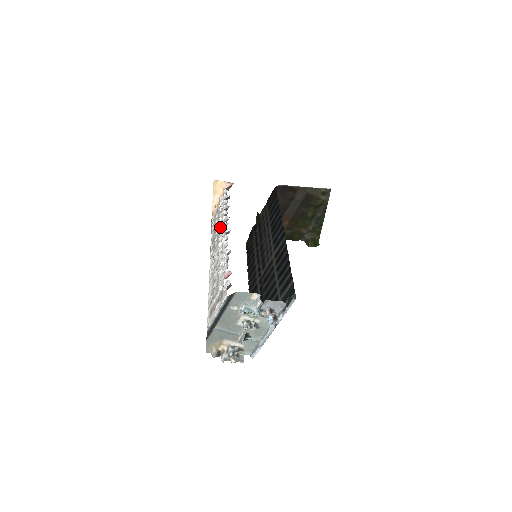
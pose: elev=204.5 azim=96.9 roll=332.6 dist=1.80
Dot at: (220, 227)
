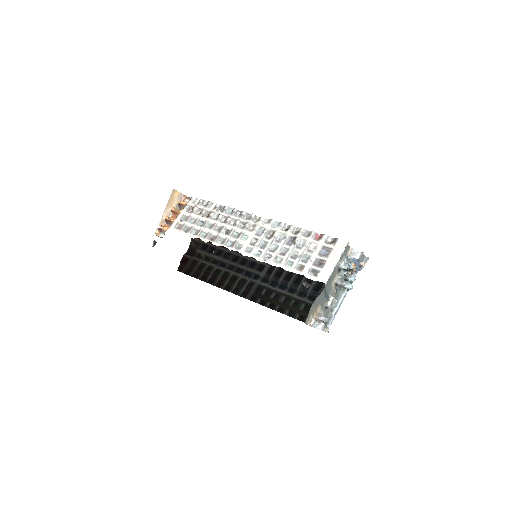
Dot at: (229, 221)
